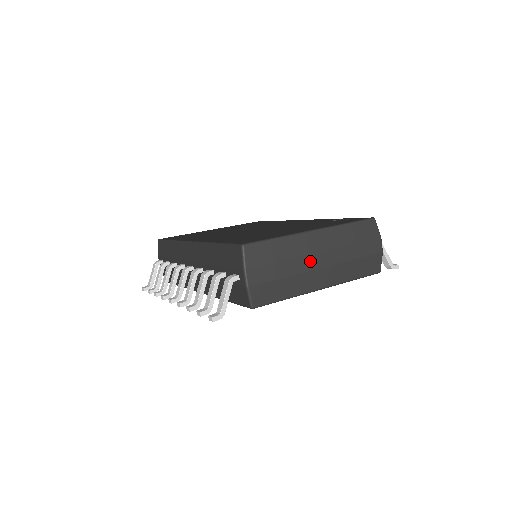
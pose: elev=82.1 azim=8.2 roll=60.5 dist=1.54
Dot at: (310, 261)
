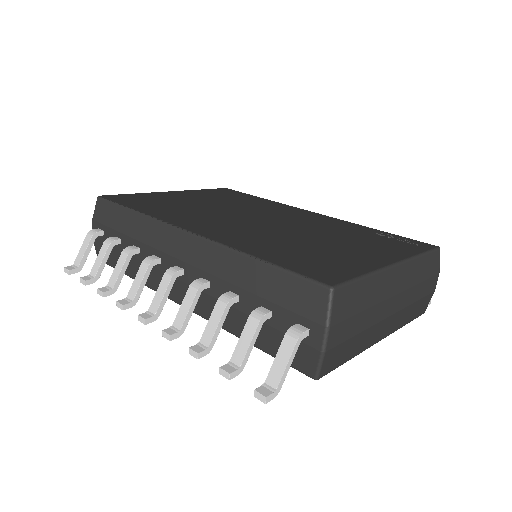
Dot at: (385, 307)
